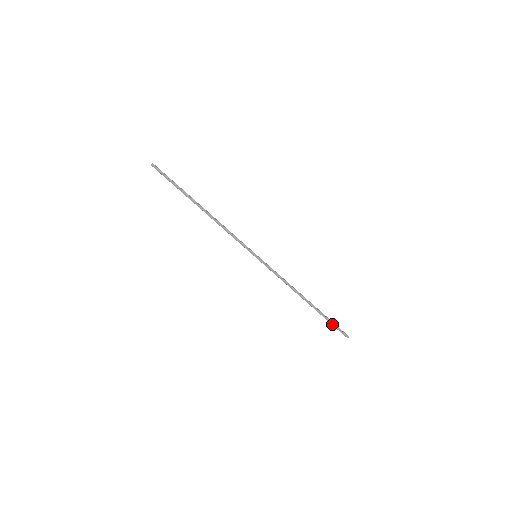
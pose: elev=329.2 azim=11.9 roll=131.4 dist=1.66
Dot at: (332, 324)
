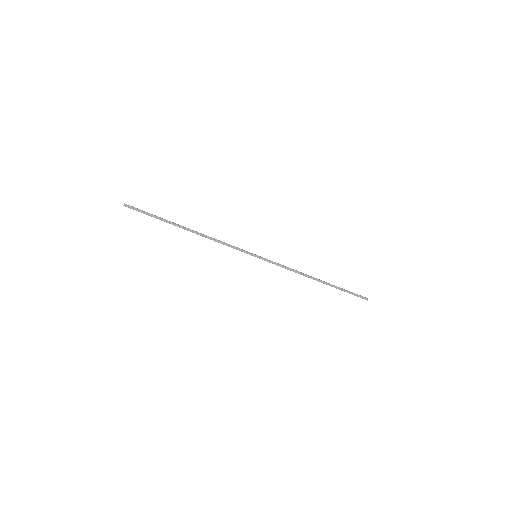
Dot at: (349, 293)
